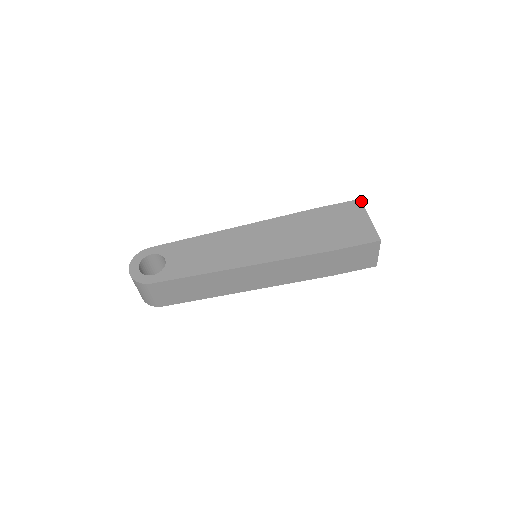
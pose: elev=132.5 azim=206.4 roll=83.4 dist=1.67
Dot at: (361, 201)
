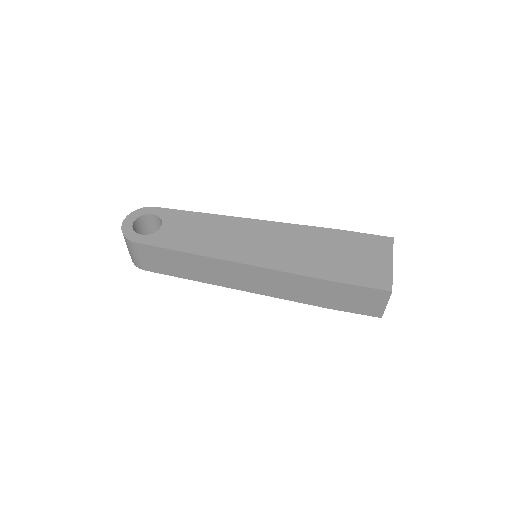
Dot at: (393, 240)
